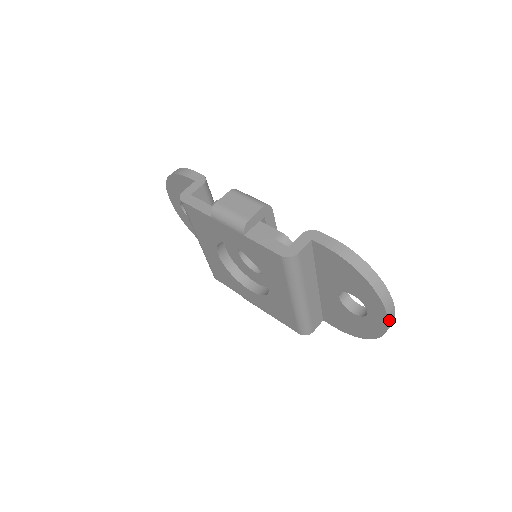
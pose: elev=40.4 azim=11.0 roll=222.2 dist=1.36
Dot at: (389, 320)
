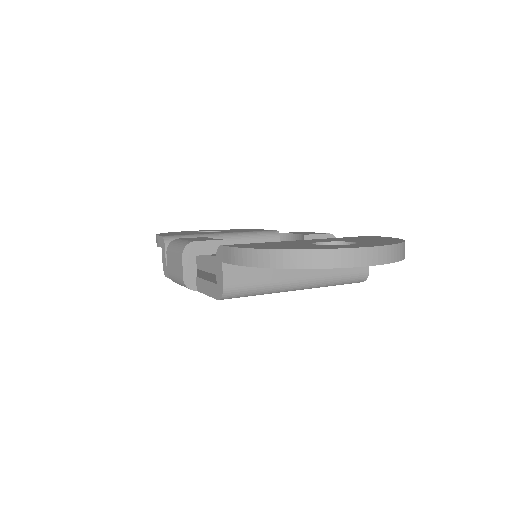
Dot at: (366, 263)
